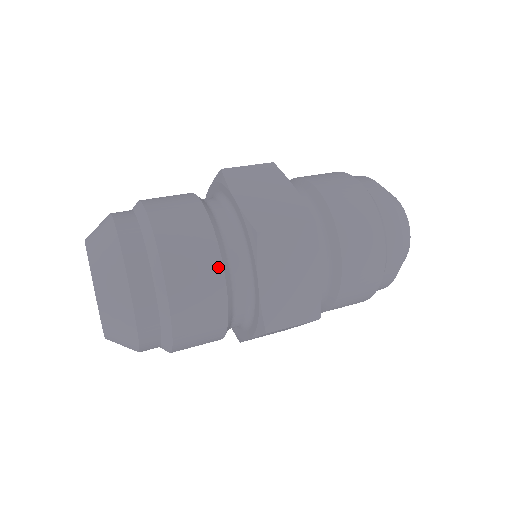
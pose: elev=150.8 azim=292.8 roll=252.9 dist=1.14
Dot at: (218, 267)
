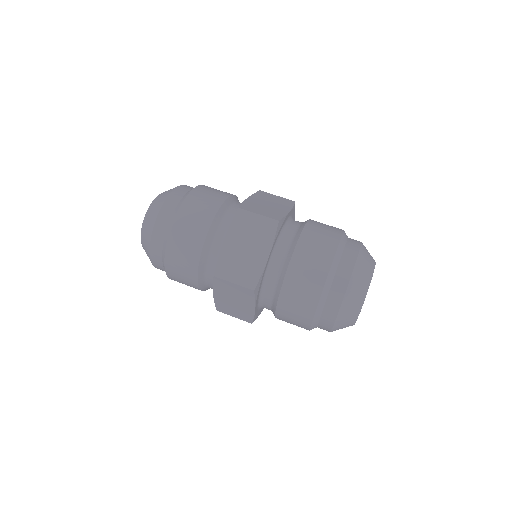
Dot at: (209, 220)
